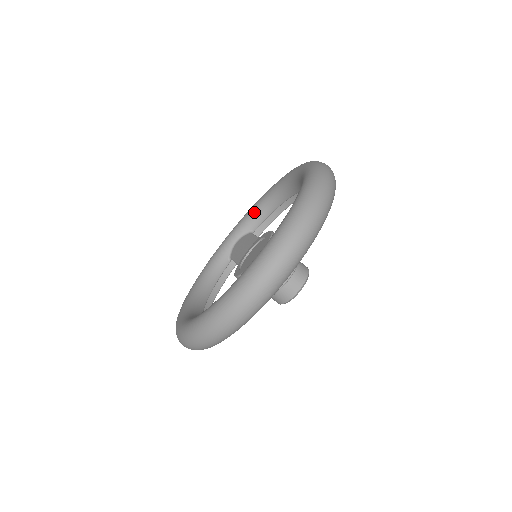
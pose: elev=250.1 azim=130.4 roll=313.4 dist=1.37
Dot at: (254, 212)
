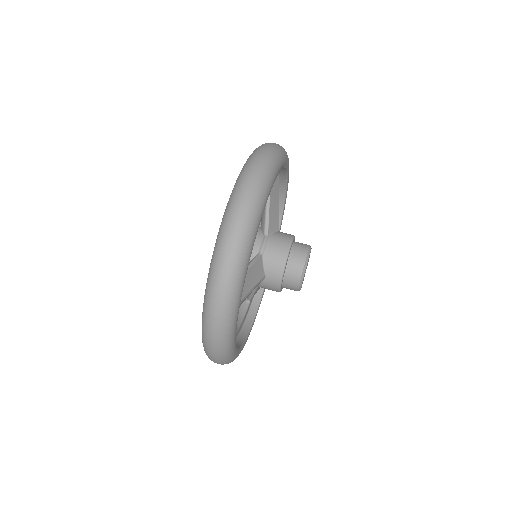
Dot at: occluded
